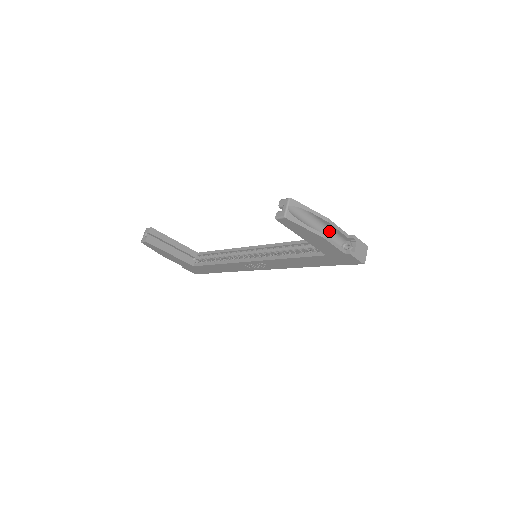
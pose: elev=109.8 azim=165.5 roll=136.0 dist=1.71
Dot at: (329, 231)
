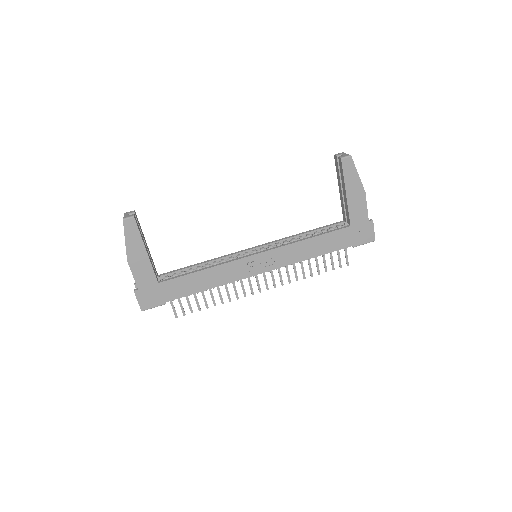
Dot at: occluded
